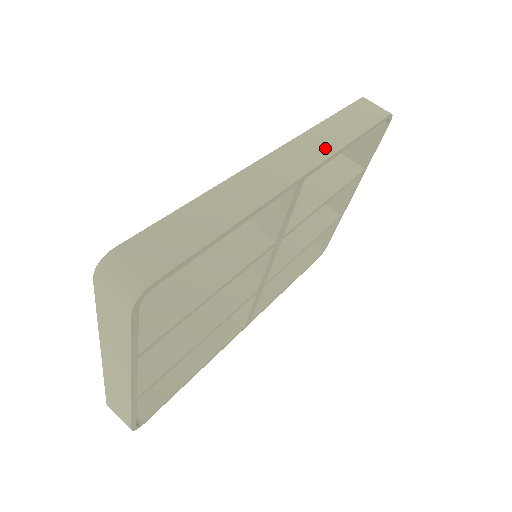
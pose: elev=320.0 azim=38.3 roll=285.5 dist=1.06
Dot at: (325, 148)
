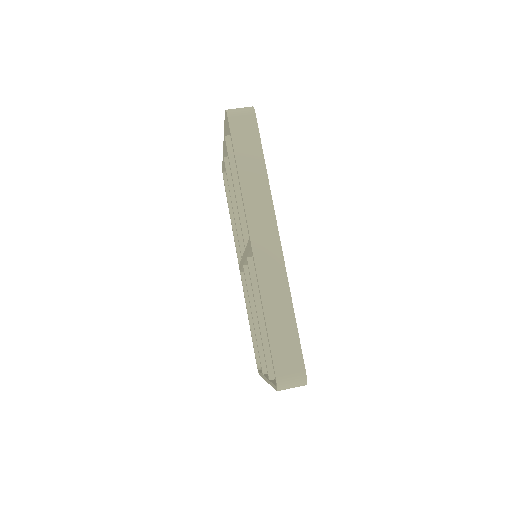
Dot at: (264, 200)
